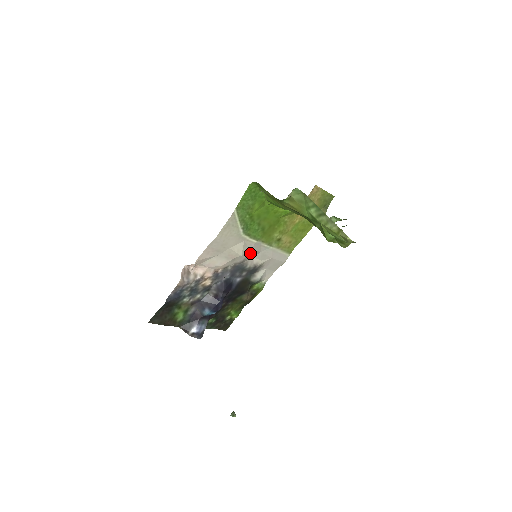
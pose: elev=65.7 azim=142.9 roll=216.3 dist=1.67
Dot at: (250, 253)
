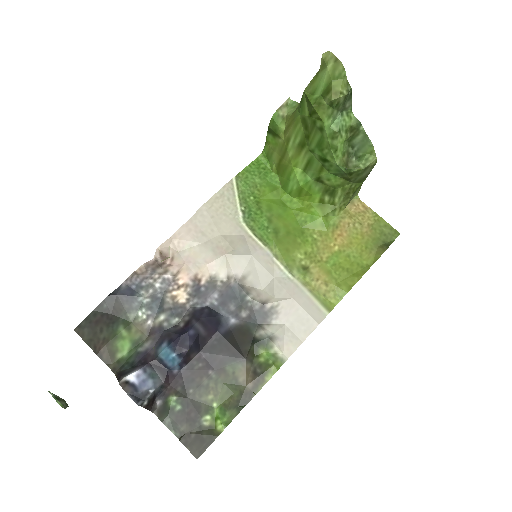
Dot at: (254, 269)
